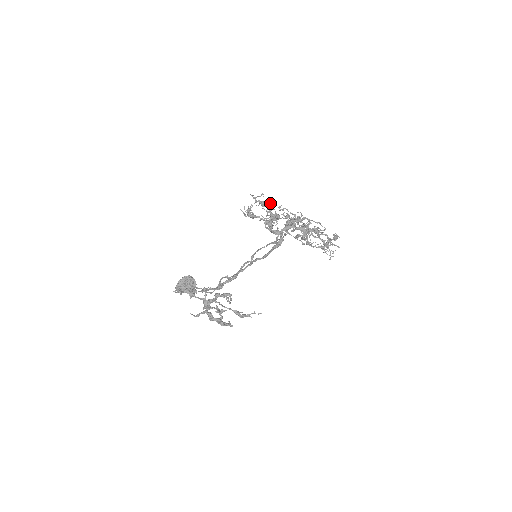
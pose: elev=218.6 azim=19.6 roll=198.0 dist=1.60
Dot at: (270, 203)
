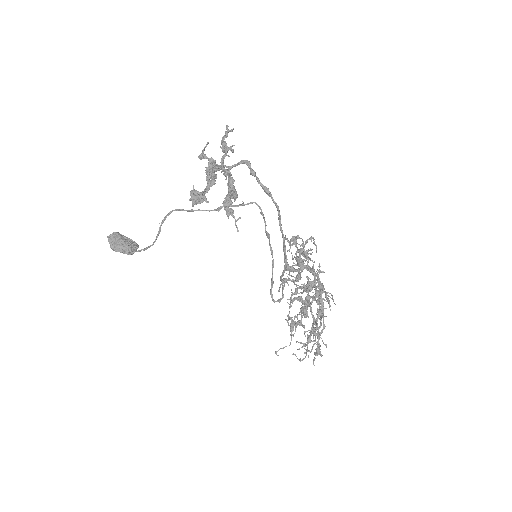
Dot at: occluded
